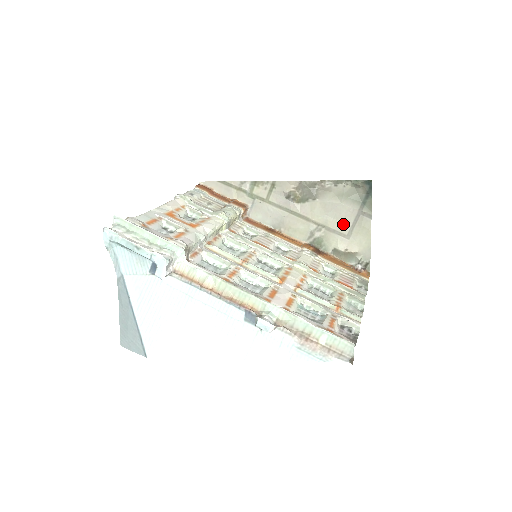
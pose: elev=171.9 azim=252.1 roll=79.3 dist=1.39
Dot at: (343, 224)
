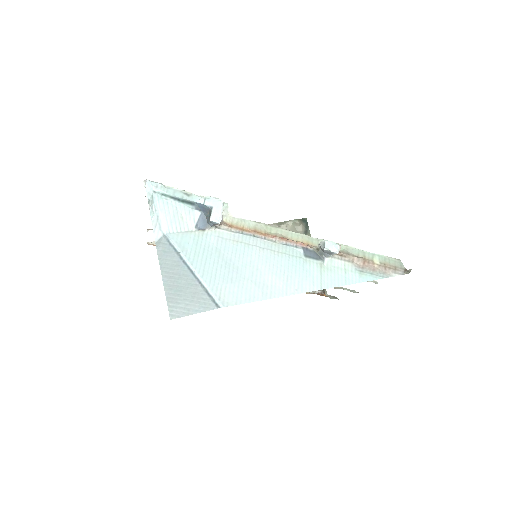
Dot at: occluded
